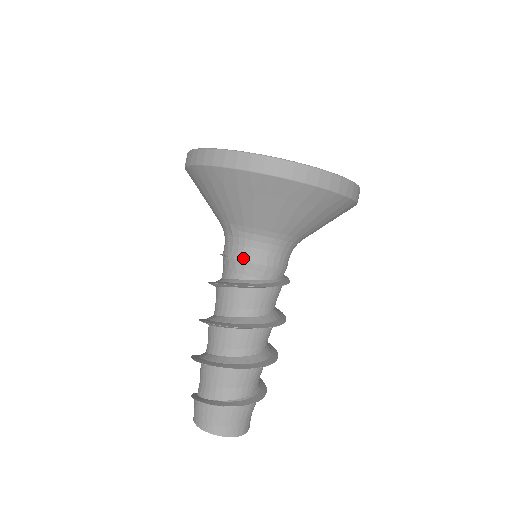
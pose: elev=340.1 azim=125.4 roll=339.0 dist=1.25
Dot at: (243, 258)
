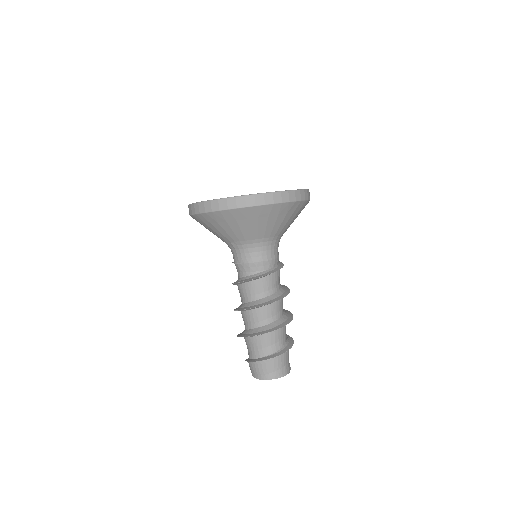
Dot at: (246, 261)
